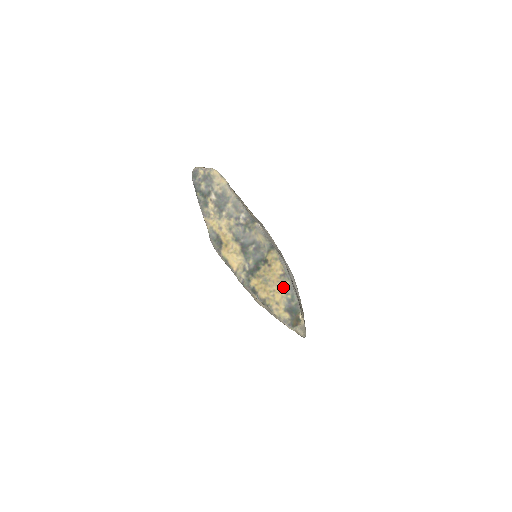
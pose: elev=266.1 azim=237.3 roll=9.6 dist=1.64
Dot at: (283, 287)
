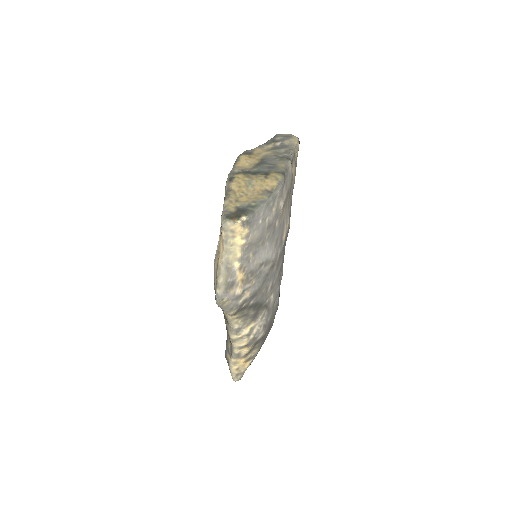
Dot at: (257, 197)
